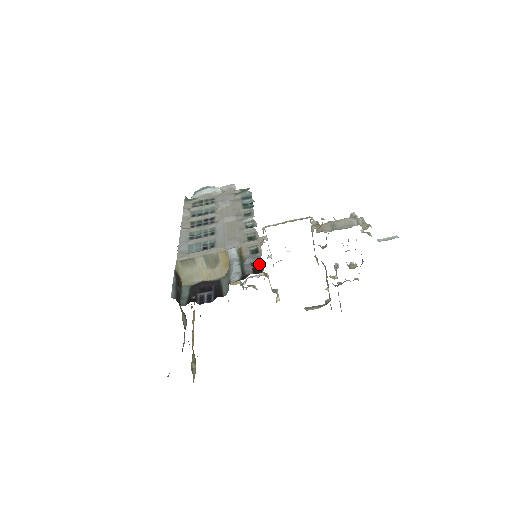
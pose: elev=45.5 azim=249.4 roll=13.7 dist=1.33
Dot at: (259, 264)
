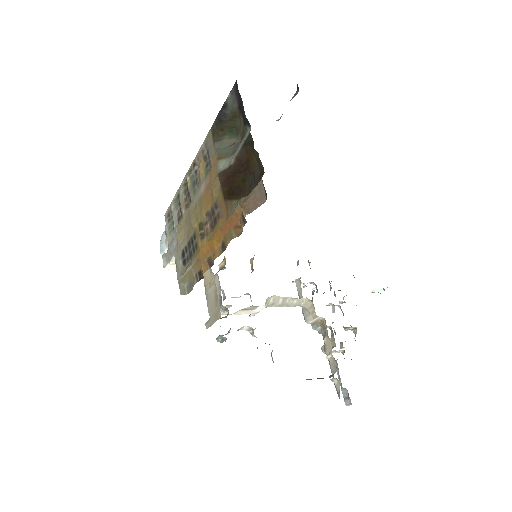
Dot at: occluded
